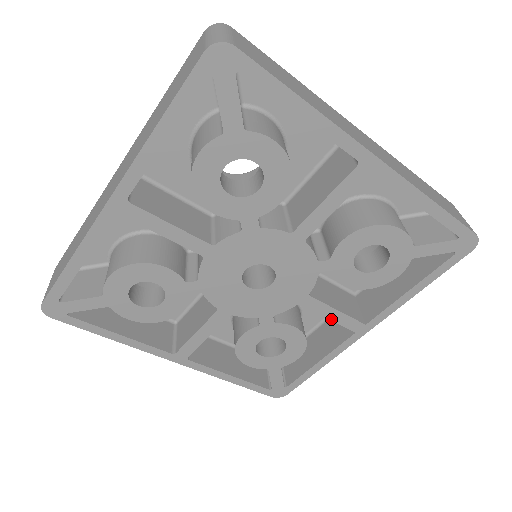
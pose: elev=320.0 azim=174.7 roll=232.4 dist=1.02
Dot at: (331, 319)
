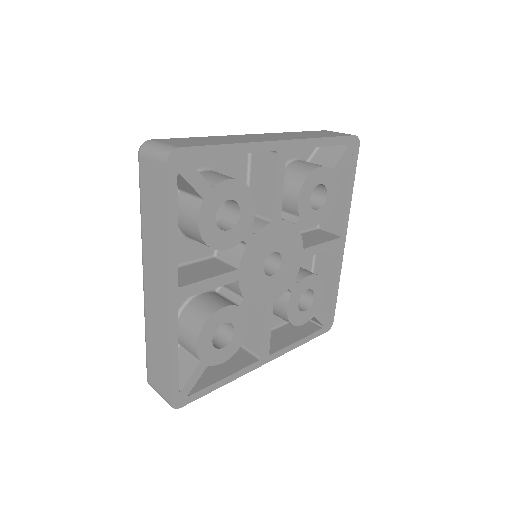
Dot at: (323, 251)
